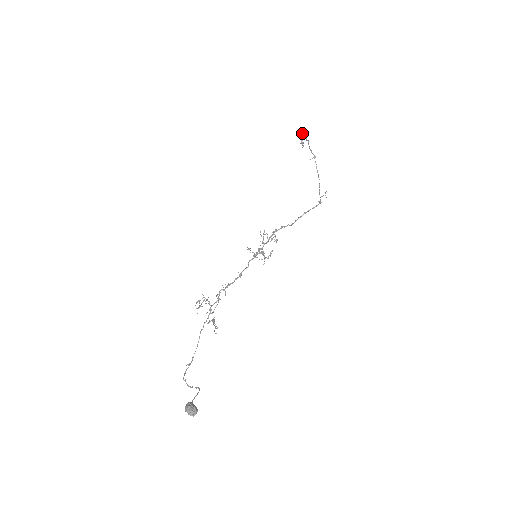
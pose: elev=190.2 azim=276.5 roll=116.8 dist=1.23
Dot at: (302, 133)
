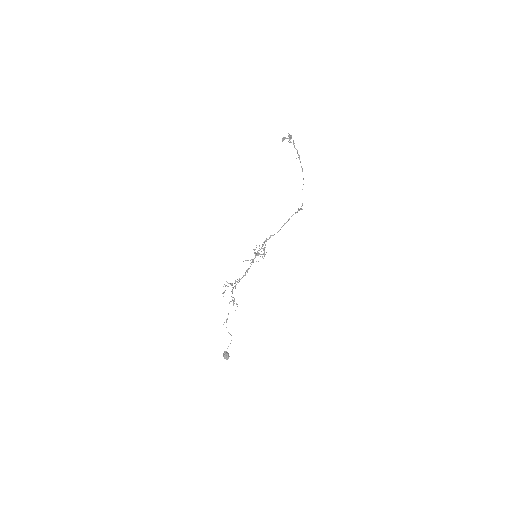
Dot at: occluded
